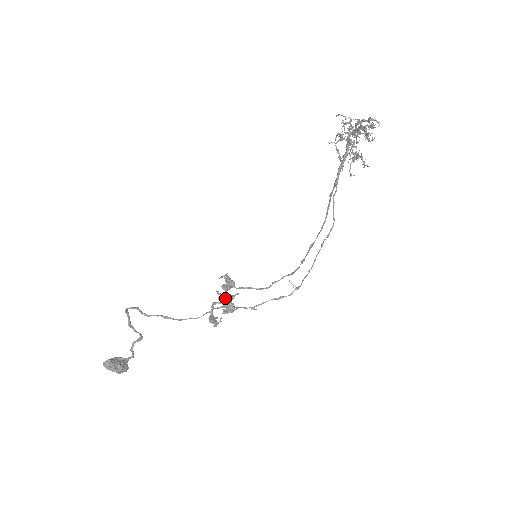
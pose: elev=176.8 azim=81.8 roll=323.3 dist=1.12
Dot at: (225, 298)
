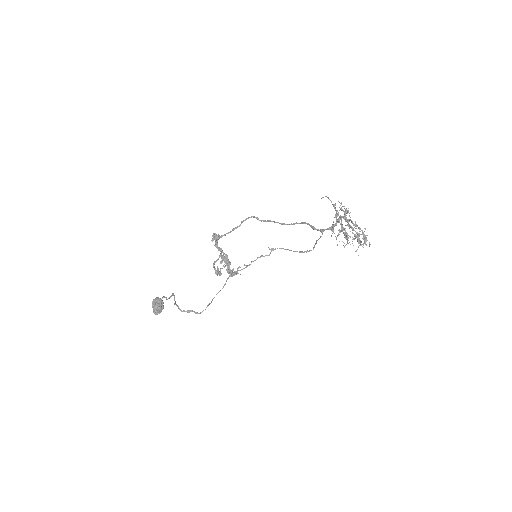
Dot at: occluded
